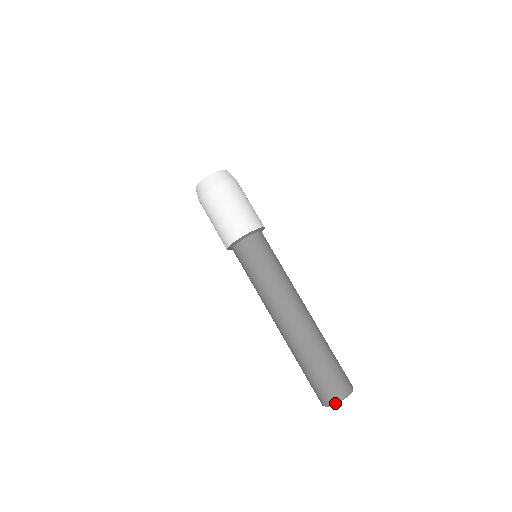
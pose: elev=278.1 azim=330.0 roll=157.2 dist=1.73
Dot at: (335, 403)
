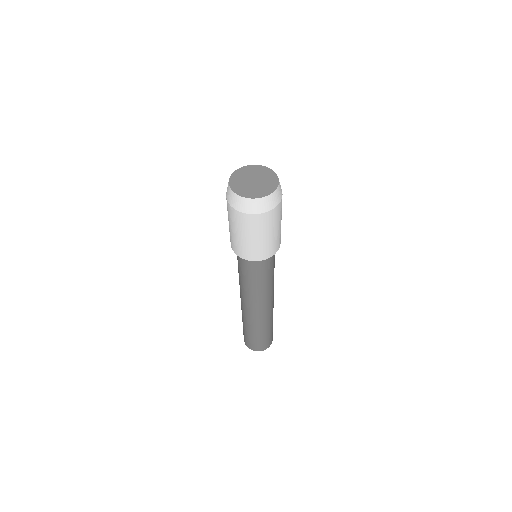
Dot at: occluded
